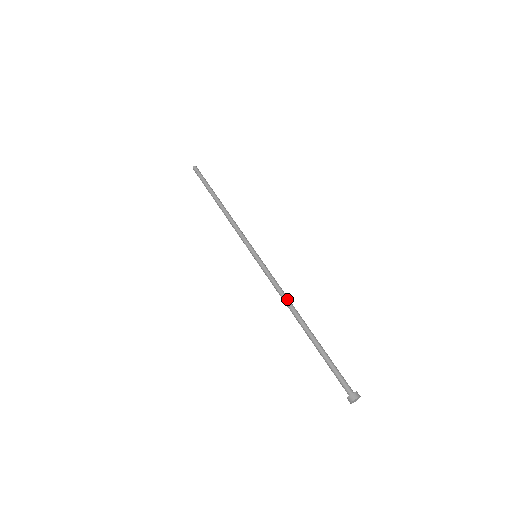
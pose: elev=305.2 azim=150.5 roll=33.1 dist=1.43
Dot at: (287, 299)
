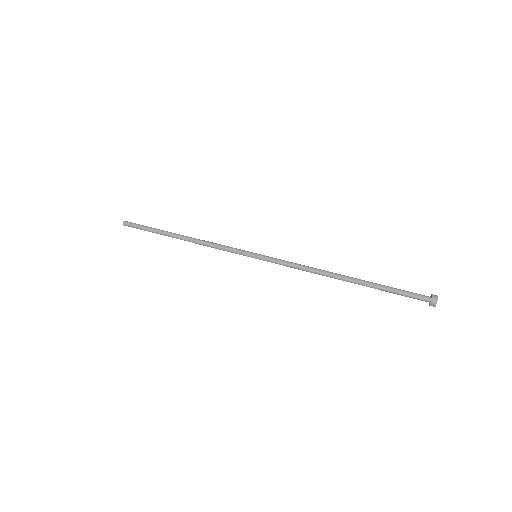
Dot at: (316, 268)
